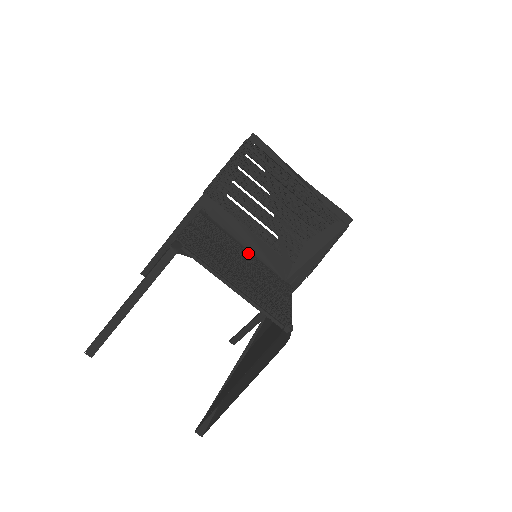
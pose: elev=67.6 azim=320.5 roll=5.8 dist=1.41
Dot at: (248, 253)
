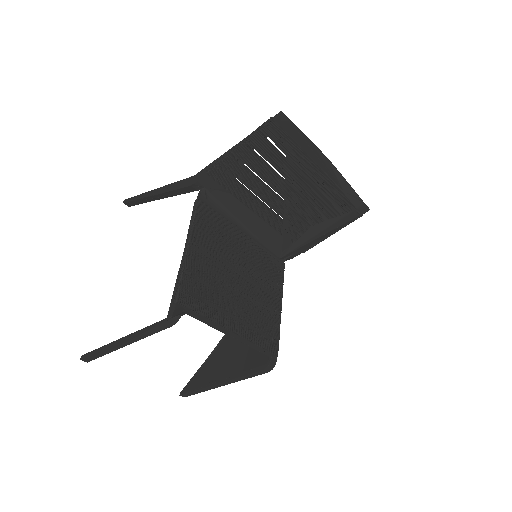
Dot at: (248, 239)
